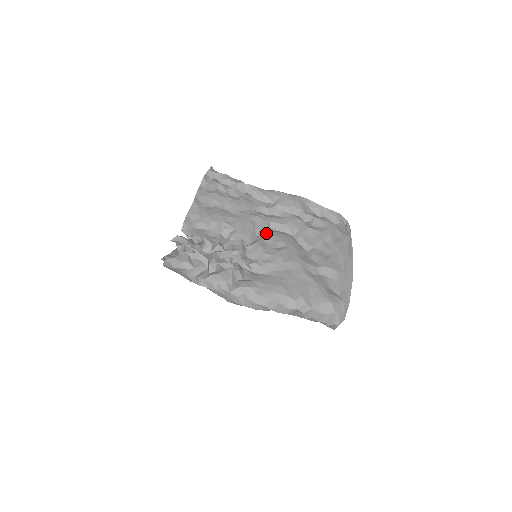
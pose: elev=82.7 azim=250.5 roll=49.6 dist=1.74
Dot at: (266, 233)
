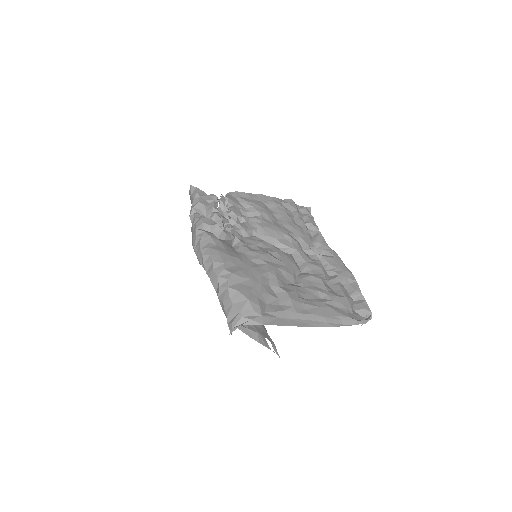
Dot at: (283, 251)
